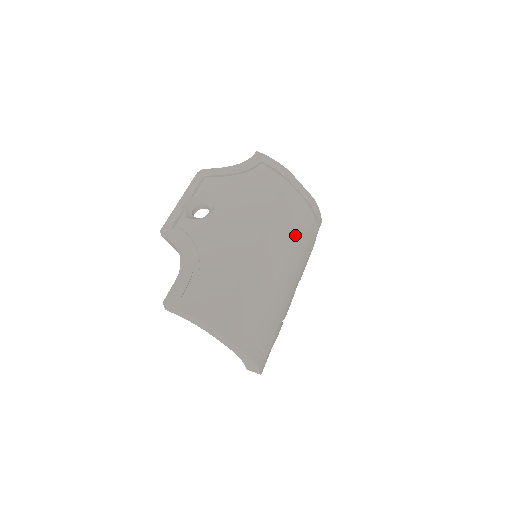
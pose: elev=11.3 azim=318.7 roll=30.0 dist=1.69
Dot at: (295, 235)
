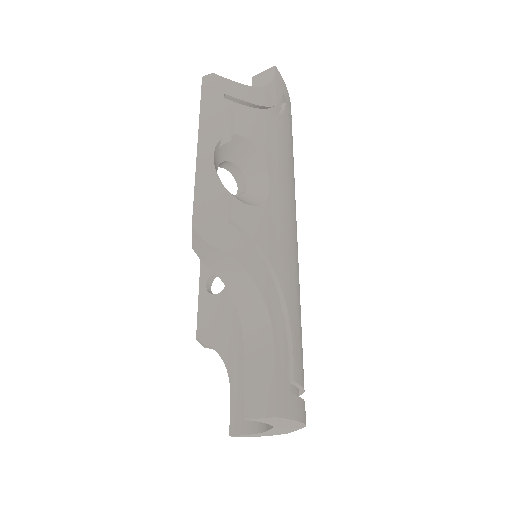
Dot at: occluded
